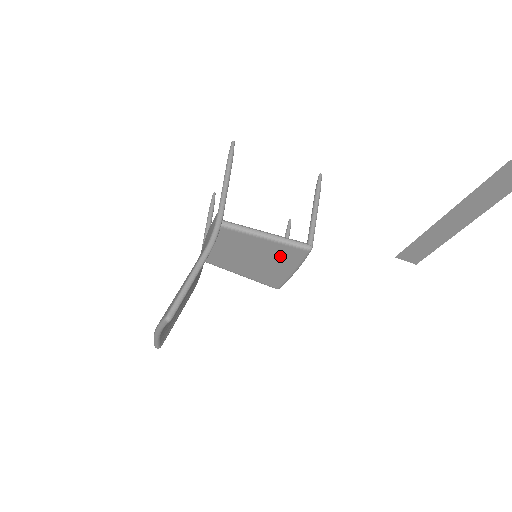
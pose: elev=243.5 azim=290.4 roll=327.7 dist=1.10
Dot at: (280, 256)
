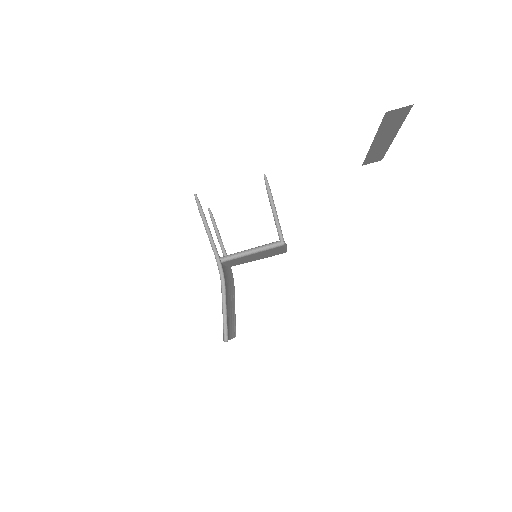
Dot at: (269, 251)
